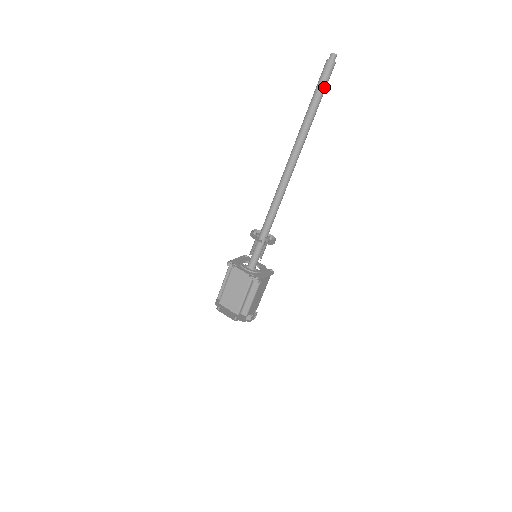
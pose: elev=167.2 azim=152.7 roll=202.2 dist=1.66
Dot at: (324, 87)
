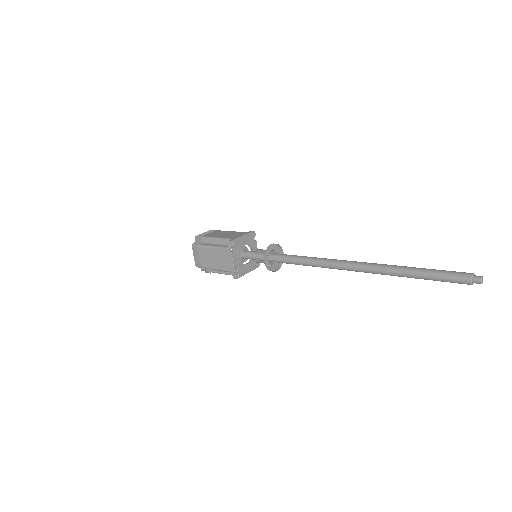
Dot at: occluded
